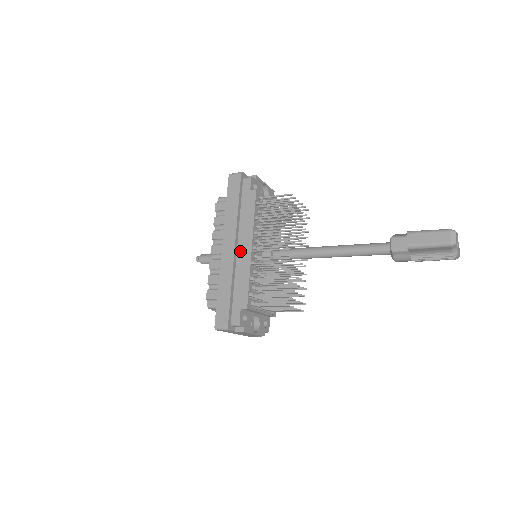
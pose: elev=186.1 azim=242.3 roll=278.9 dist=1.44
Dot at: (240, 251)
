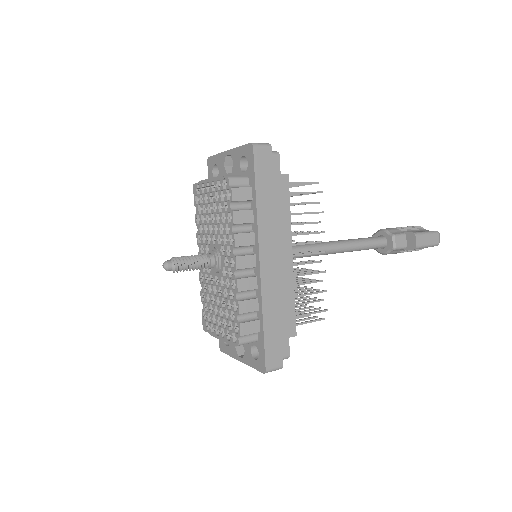
Dot at: (279, 263)
